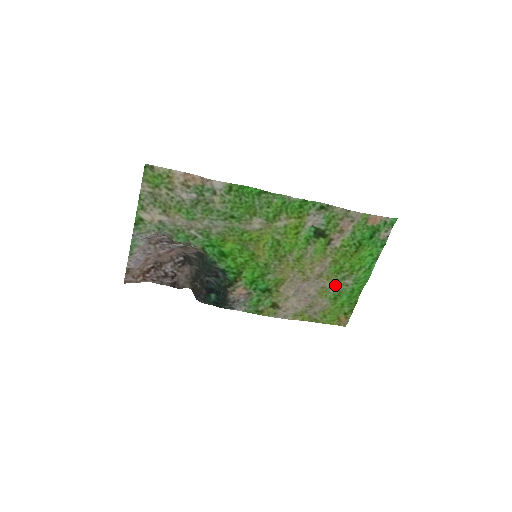
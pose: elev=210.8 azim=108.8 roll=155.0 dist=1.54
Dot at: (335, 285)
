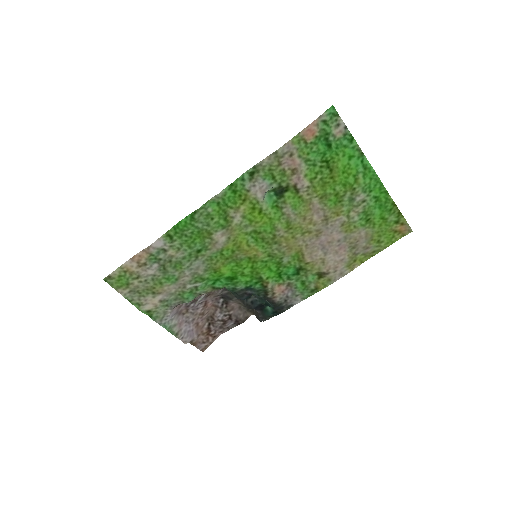
Dot at: (352, 212)
